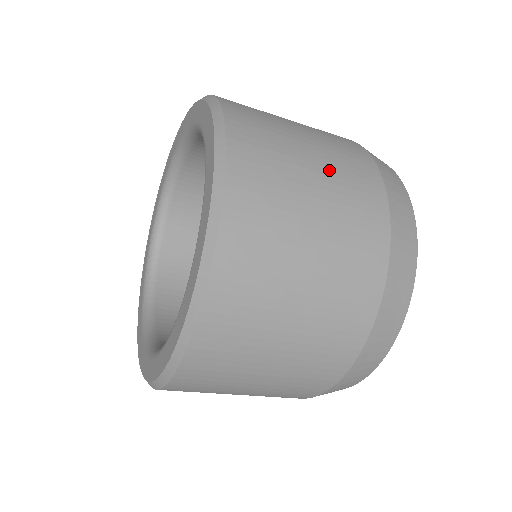
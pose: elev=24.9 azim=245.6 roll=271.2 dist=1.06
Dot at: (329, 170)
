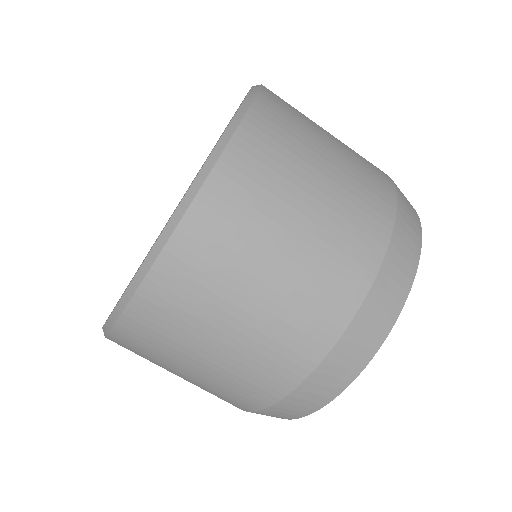
Dot at: occluded
